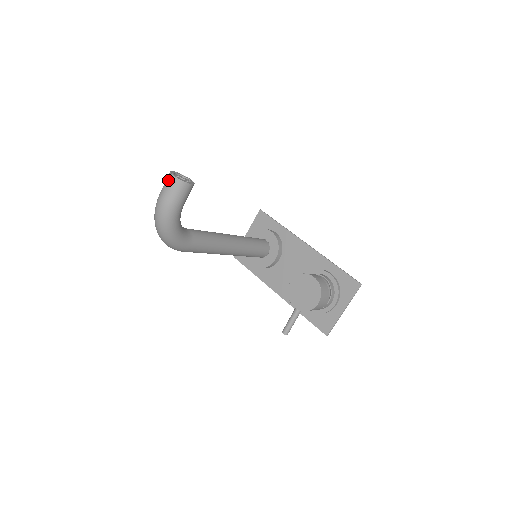
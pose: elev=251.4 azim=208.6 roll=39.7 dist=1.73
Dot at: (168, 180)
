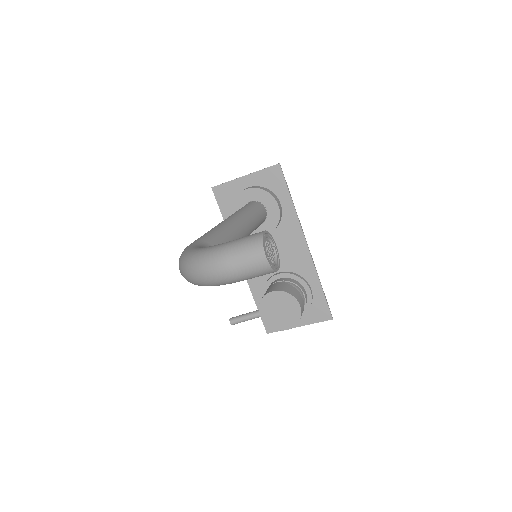
Dot at: (253, 256)
